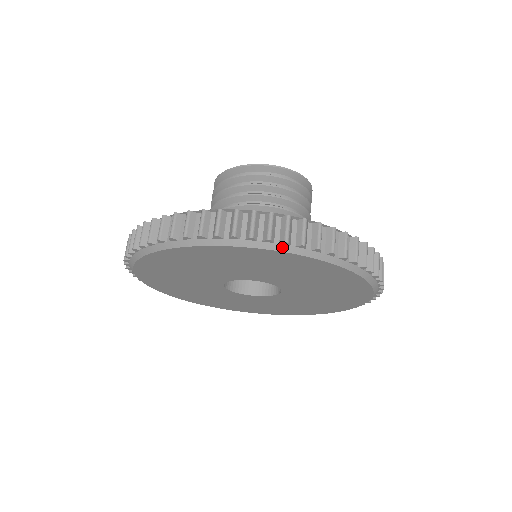
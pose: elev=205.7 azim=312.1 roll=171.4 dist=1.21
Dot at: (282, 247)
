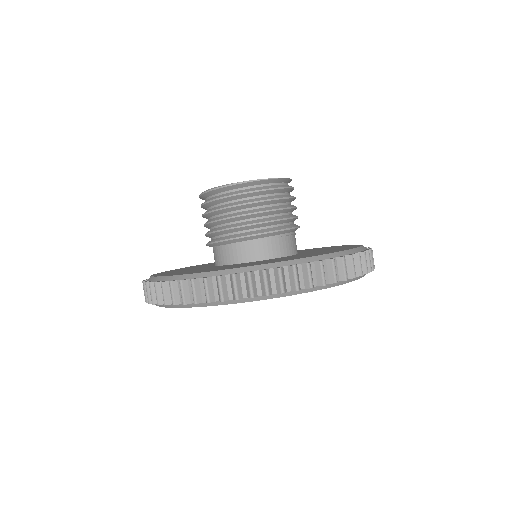
Dot at: (188, 305)
